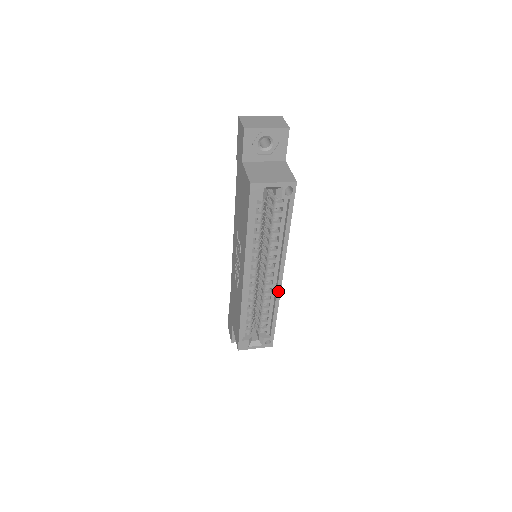
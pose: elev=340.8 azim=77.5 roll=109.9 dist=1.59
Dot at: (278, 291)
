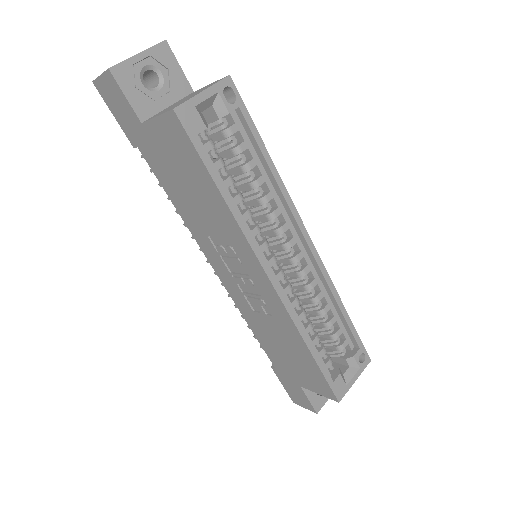
Dot at: (321, 267)
